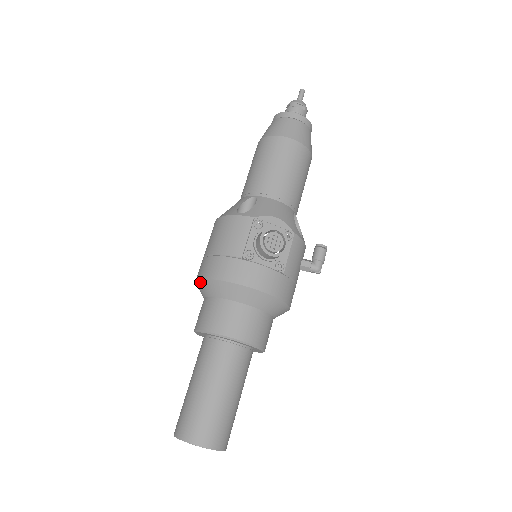
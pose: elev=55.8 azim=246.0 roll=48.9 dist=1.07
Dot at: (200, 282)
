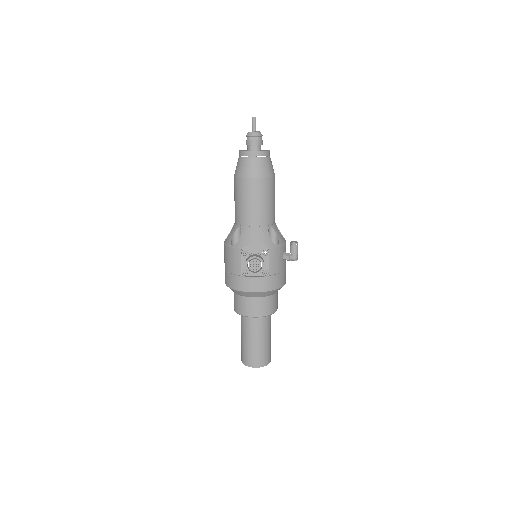
Dot at: occluded
